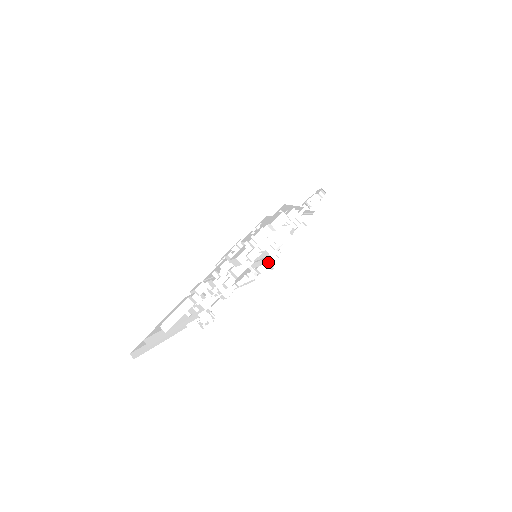
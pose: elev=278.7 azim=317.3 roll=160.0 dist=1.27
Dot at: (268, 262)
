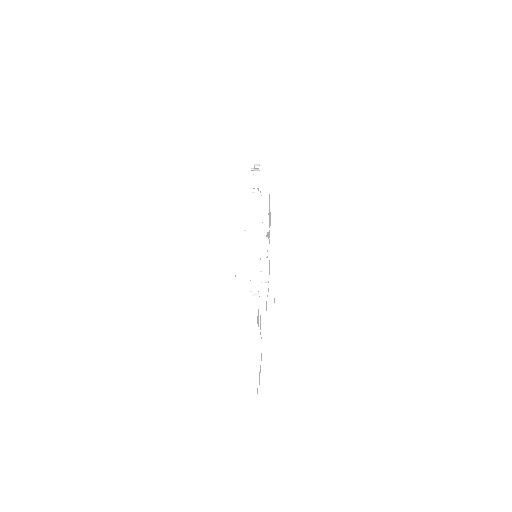
Dot at: occluded
